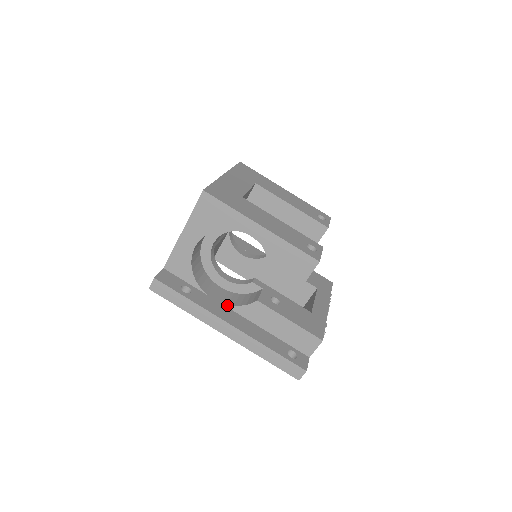
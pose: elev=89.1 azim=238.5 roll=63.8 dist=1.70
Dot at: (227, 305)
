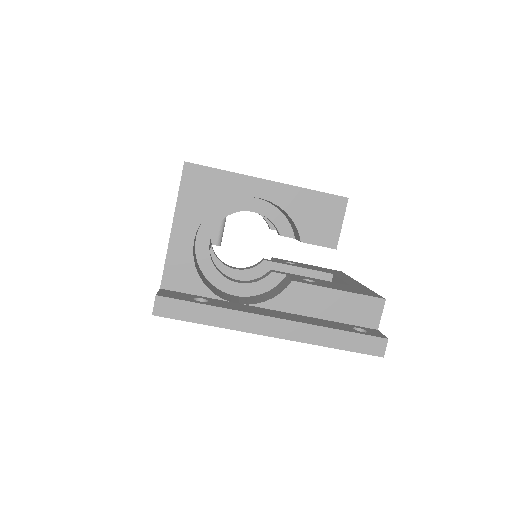
Dot at: (257, 304)
